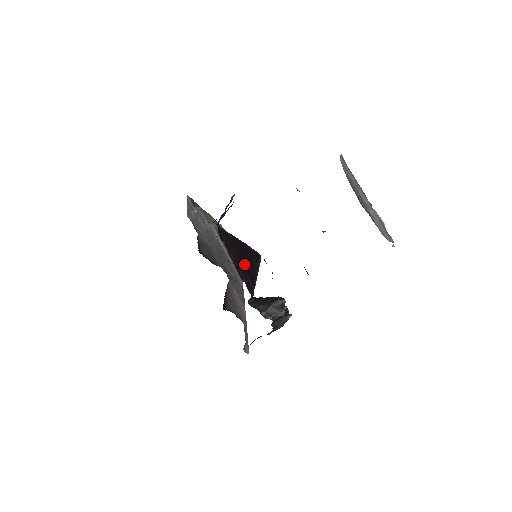
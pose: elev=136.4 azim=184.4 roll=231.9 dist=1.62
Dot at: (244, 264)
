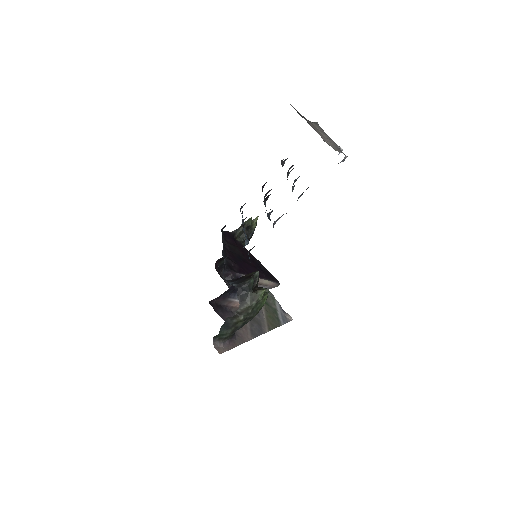
Dot at: (241, 260)
